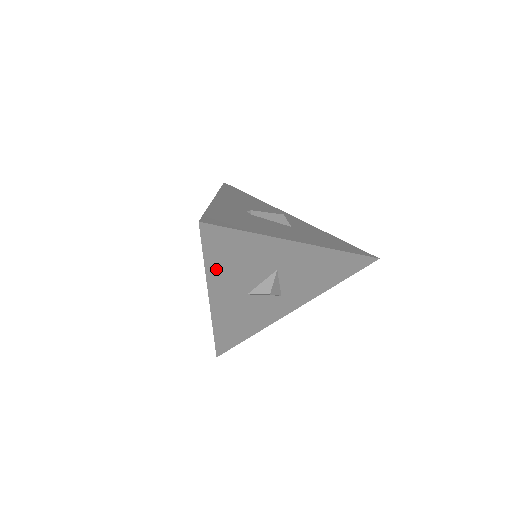
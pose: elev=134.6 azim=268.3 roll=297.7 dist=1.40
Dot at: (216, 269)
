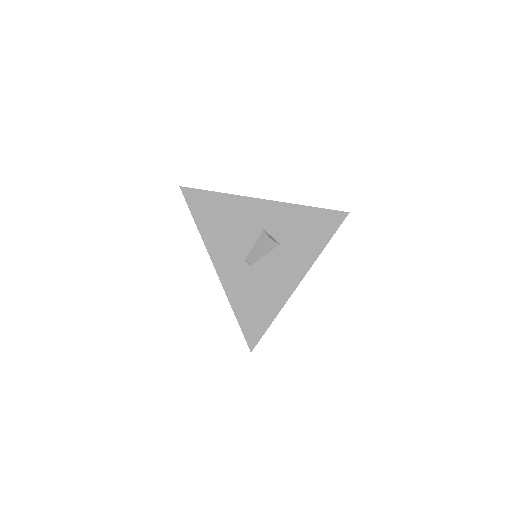
Dot at: occluded
